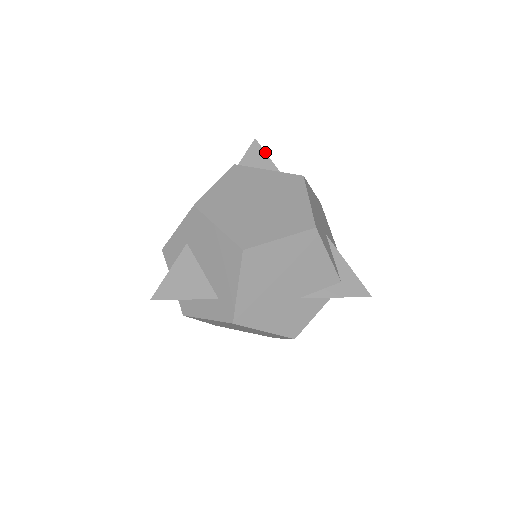
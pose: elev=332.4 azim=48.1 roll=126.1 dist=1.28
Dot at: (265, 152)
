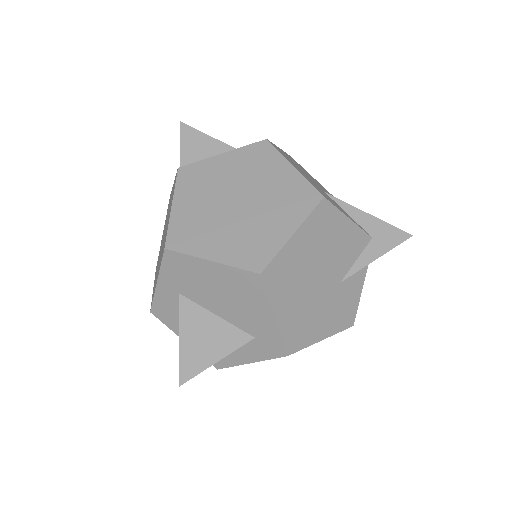
Dot at: (201, 132)
